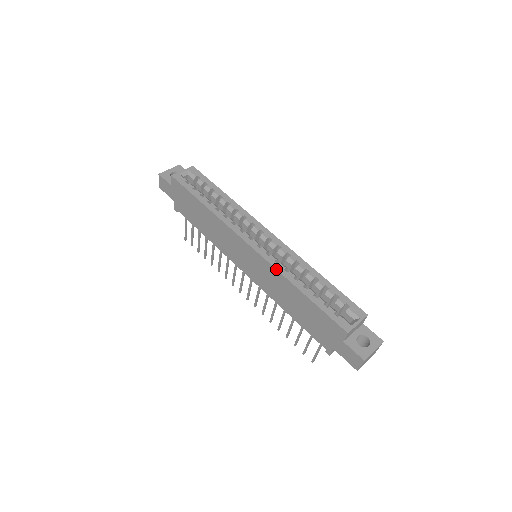
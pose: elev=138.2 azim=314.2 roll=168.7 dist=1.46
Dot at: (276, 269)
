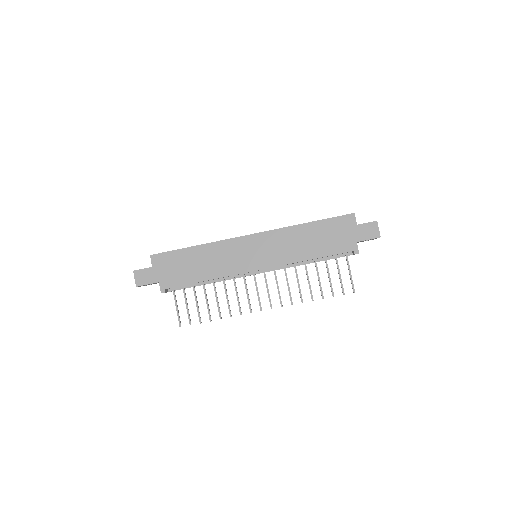
Dot at: (281, 228)
